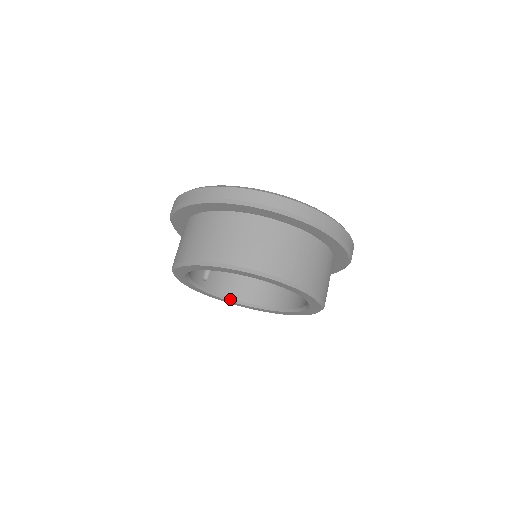
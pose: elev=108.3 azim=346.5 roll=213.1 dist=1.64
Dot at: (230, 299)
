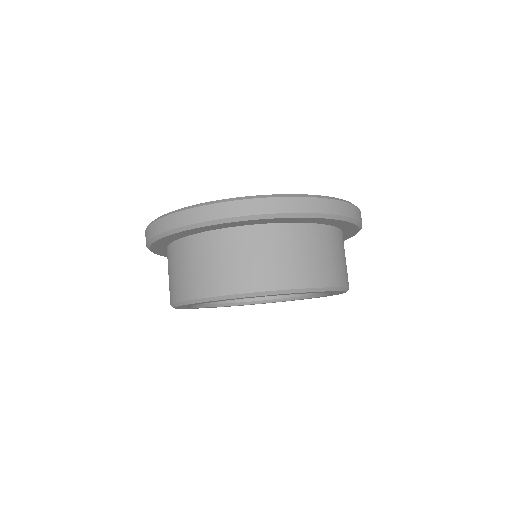
Dot at: (247, 302)
